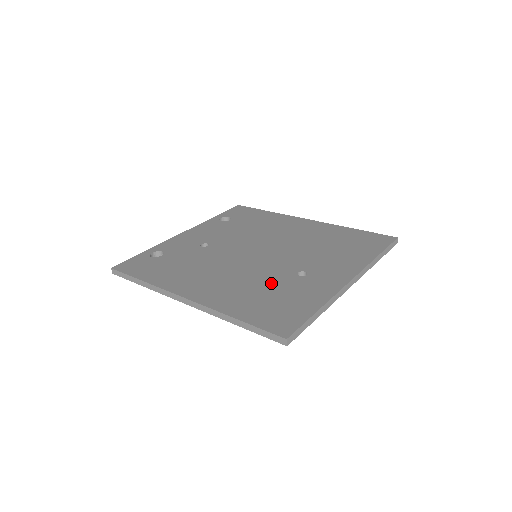
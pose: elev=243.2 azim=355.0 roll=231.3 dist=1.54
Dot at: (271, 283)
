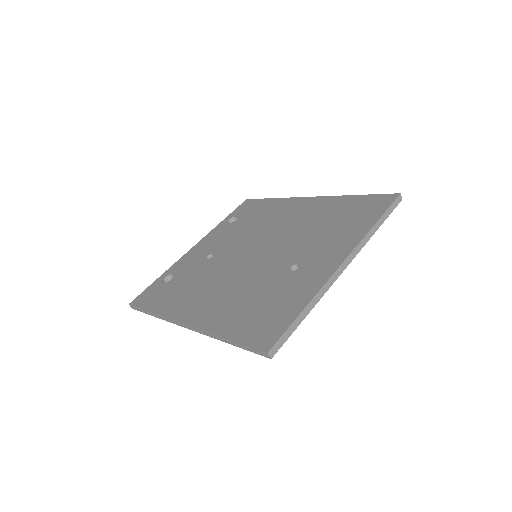
Dot at: (263, 287)
